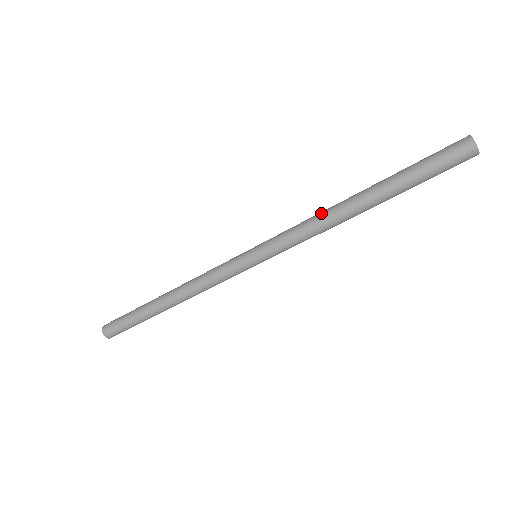
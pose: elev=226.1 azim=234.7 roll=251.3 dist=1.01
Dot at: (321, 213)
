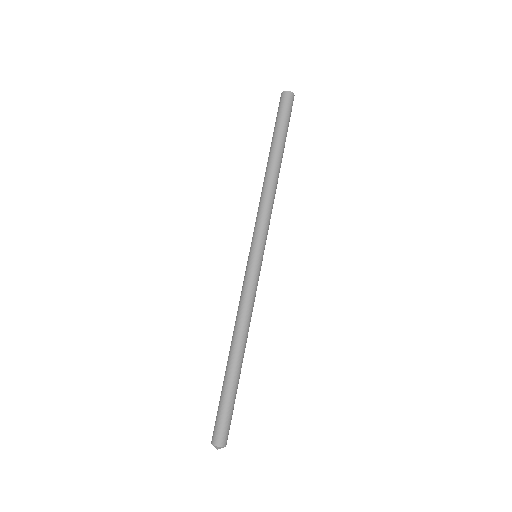
Dot at: (261, 192)
